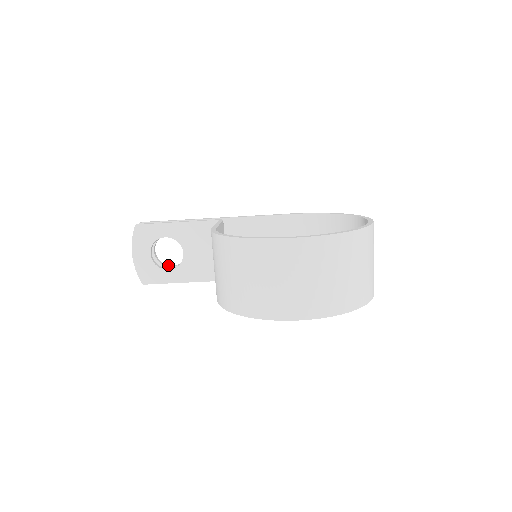
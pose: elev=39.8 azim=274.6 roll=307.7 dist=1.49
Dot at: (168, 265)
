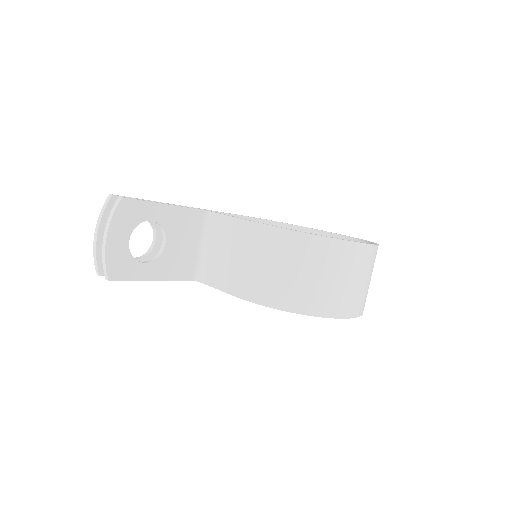
Dot at: occluded
